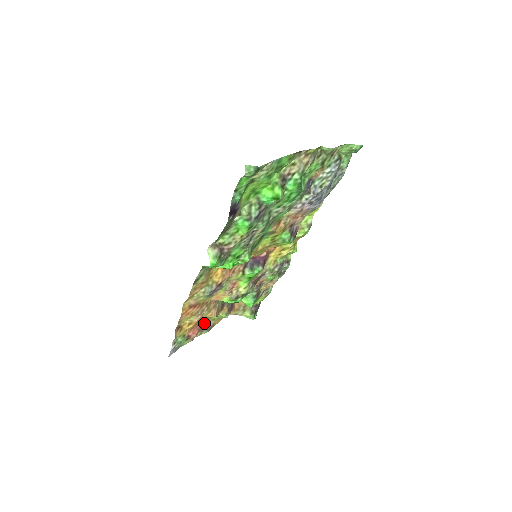
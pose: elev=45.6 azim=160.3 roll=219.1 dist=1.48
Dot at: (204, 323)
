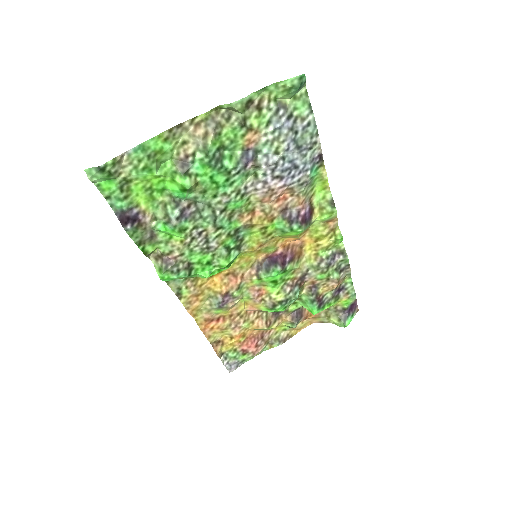
Dot at: (266, 335)
